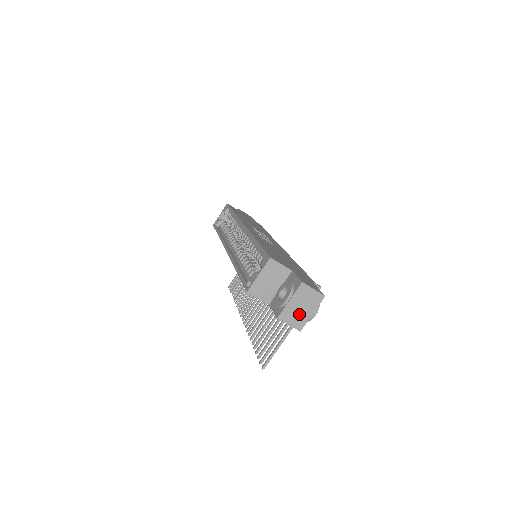
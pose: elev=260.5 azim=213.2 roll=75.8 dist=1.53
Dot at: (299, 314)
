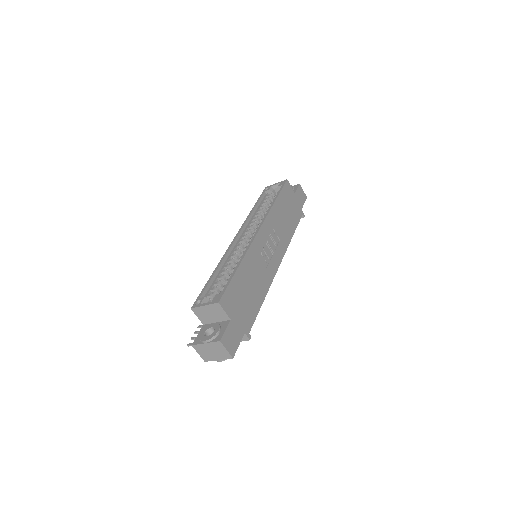
Dot at: (209, 354)
